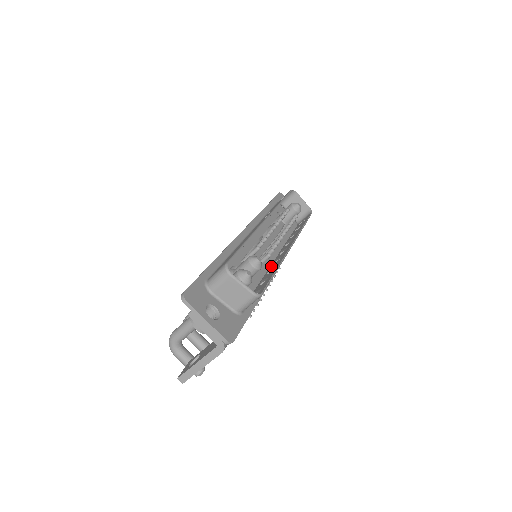
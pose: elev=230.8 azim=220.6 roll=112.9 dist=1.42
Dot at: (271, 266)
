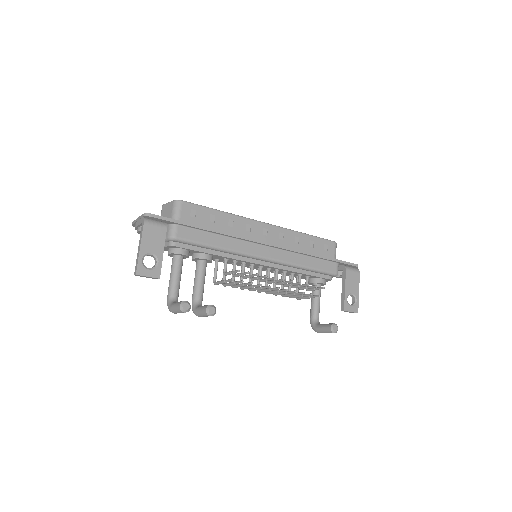
Dot at: (244, 234)
